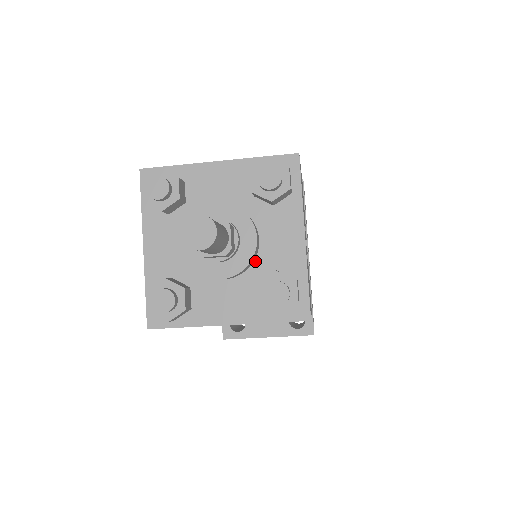
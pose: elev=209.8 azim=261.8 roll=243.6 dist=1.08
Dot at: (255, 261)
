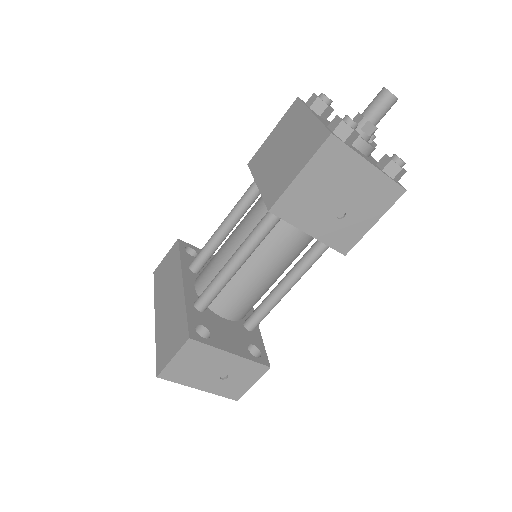
Dot at: (369, 157)
